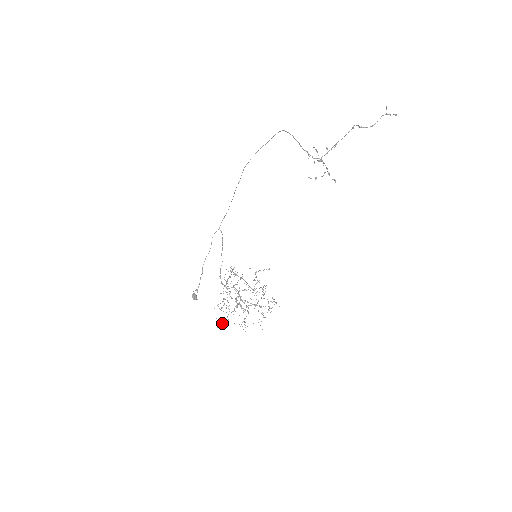
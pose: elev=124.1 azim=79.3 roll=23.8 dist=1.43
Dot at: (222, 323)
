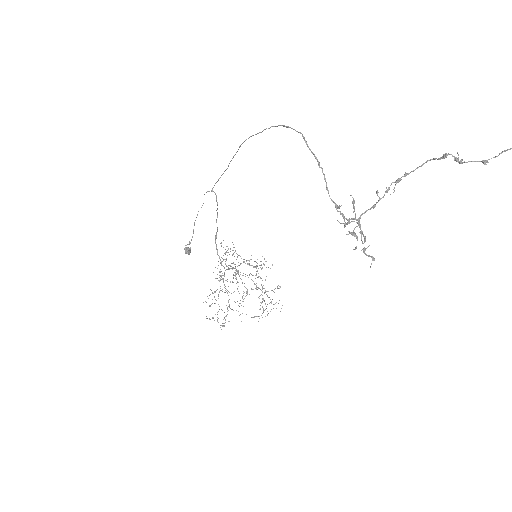
Dot at: occluded
